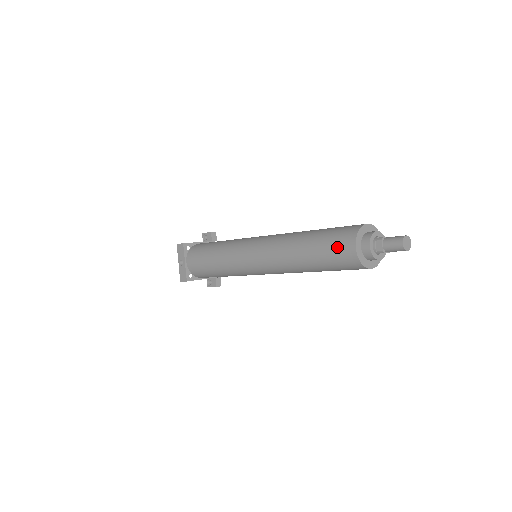
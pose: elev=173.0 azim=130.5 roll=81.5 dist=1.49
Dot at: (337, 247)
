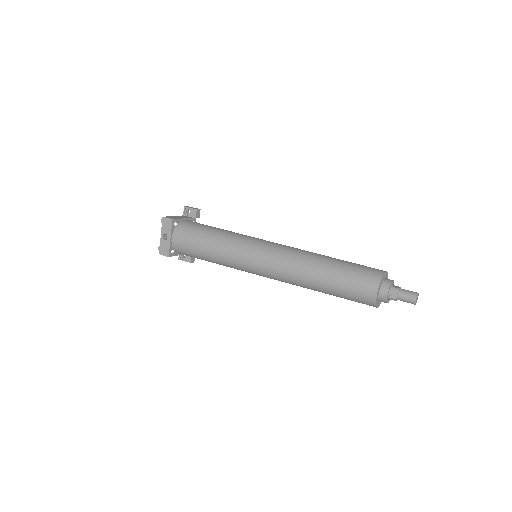
Dot at: (359, 286)
